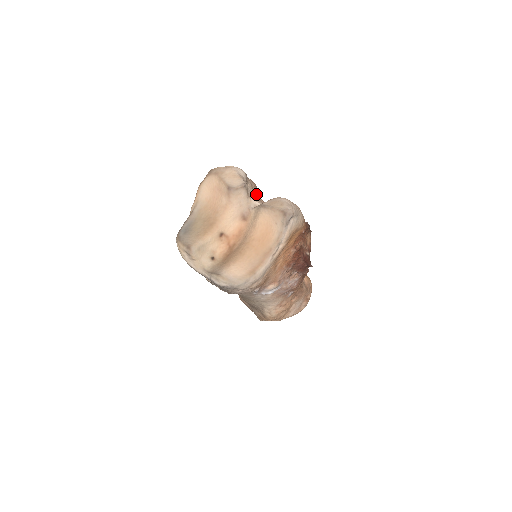
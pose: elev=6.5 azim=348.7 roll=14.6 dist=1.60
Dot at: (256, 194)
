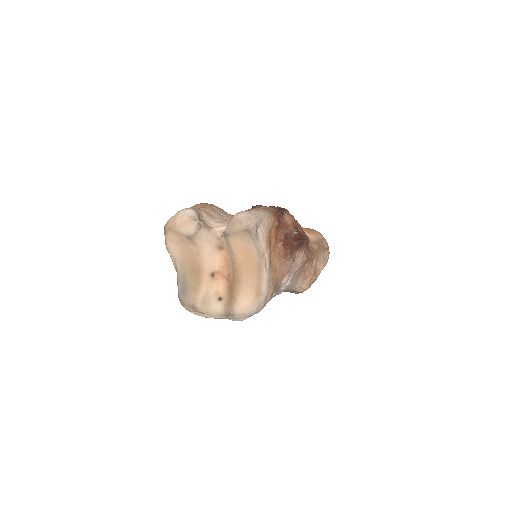
Dot at: (216, 215)
